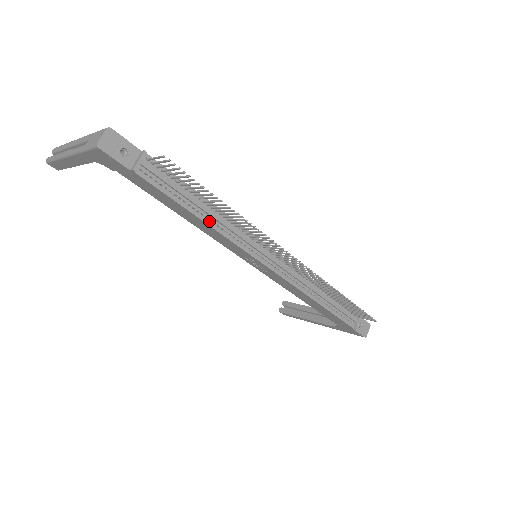
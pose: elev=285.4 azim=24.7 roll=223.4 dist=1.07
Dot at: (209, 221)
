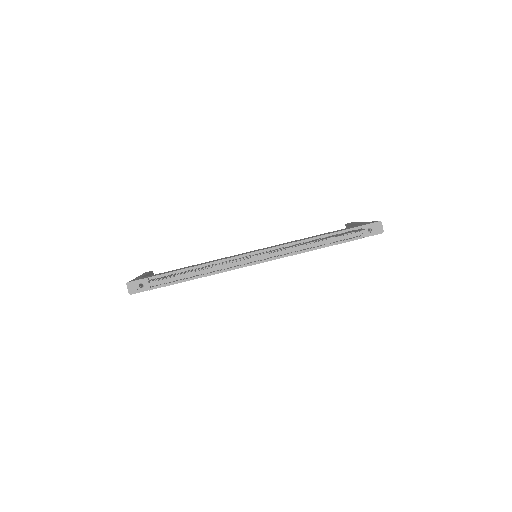
Dot at: (204, 275)
